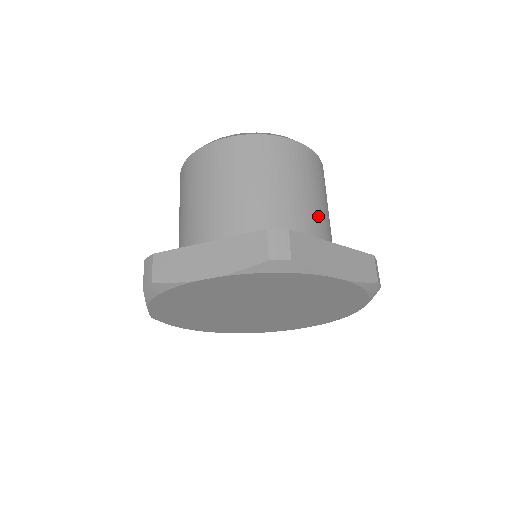
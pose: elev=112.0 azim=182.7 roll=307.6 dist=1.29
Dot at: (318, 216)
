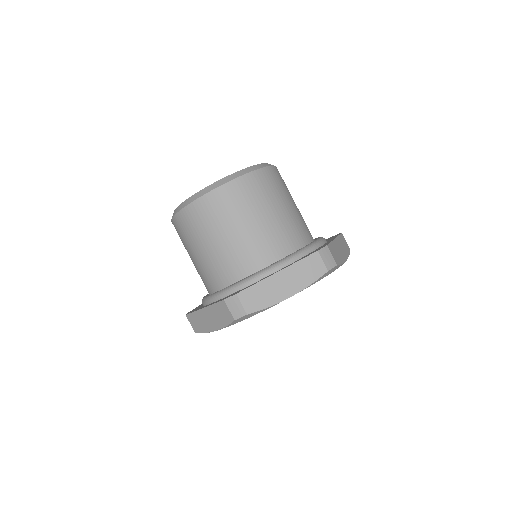
Dot at: (268, 234)
